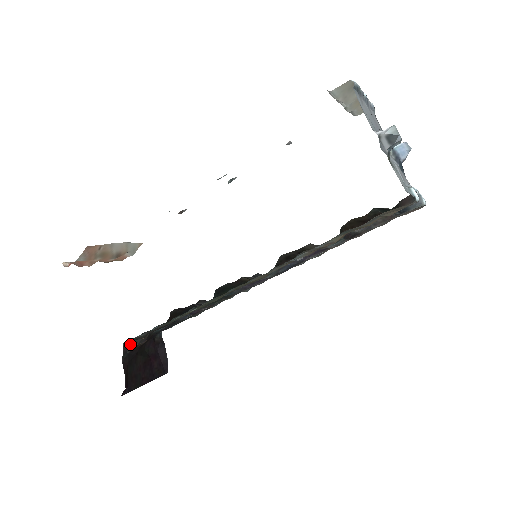
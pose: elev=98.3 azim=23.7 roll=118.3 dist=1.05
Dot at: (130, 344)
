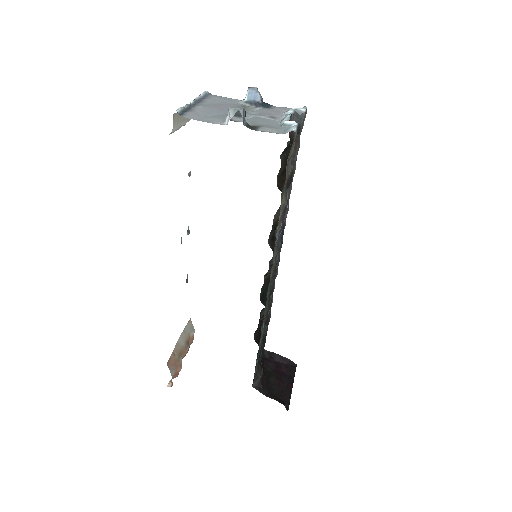
Dot at: (256, 382)
